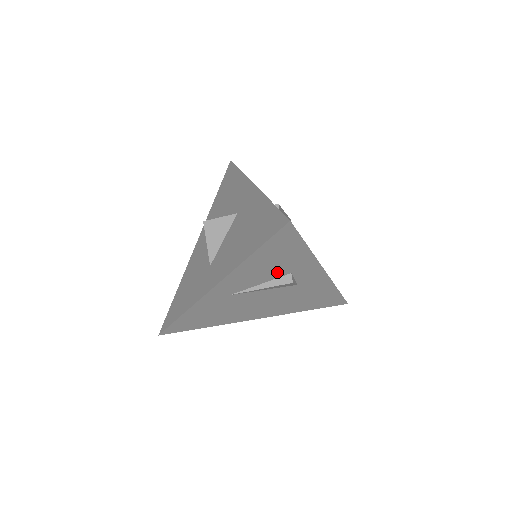
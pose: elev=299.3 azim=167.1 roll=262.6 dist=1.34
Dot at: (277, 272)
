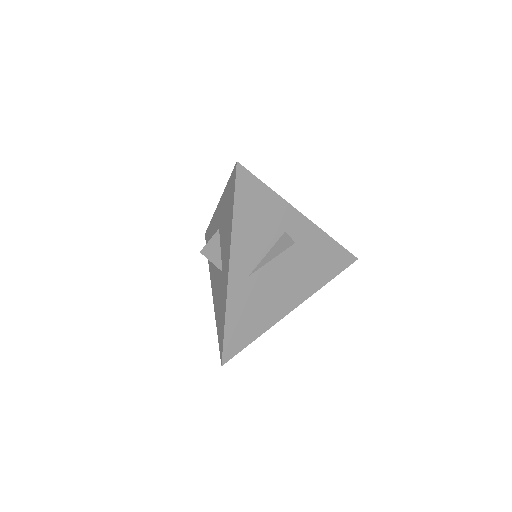
Dot at: (267, 230)
